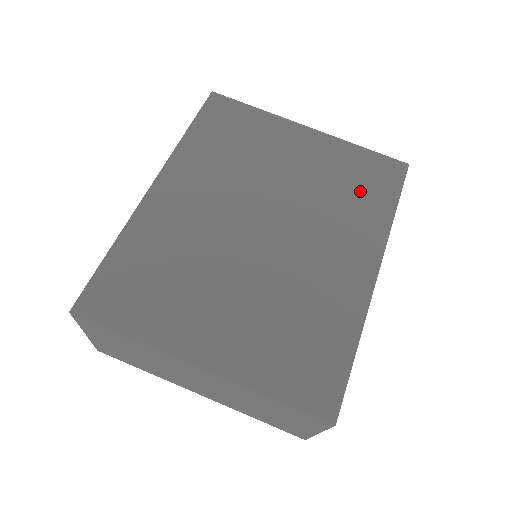
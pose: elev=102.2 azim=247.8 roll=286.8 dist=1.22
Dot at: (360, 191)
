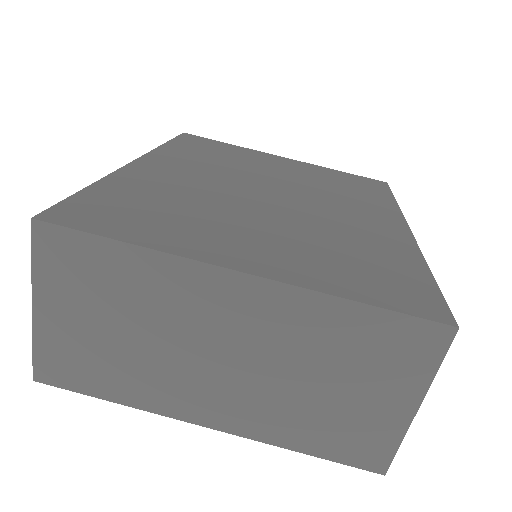
Dot at: (354, 188)
